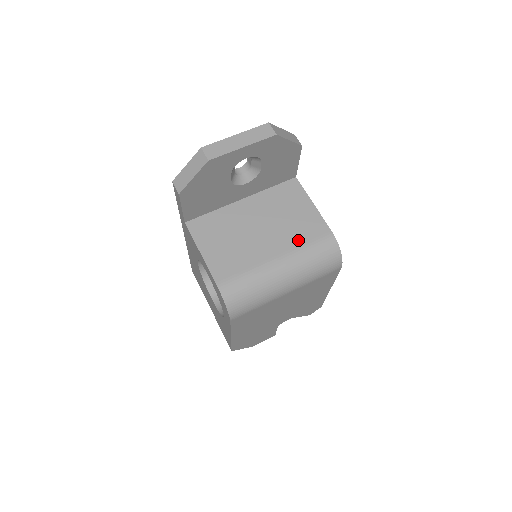
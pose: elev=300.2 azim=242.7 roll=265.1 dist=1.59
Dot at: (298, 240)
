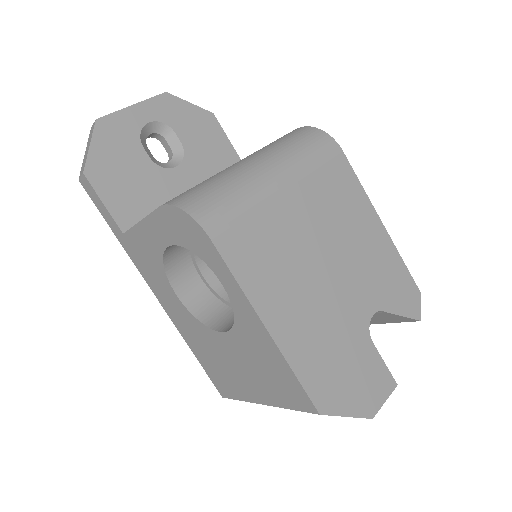
Dot at: occluded
